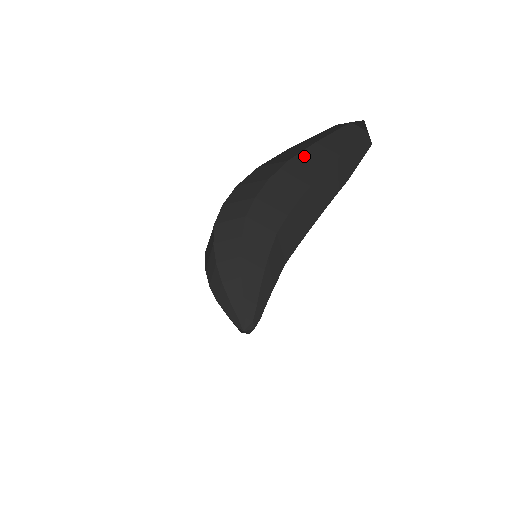
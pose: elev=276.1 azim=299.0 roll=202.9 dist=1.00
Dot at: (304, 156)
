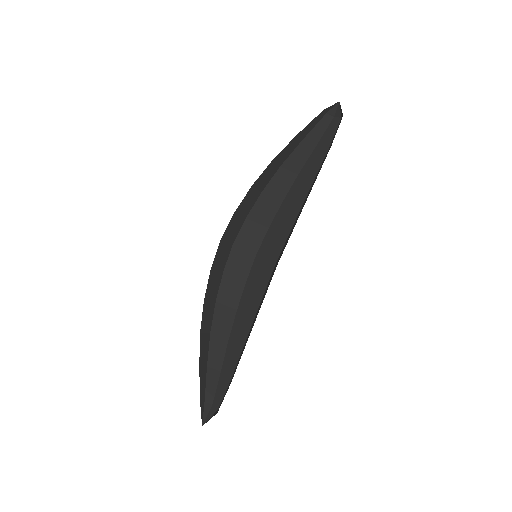
Dot at: (308, 164)
